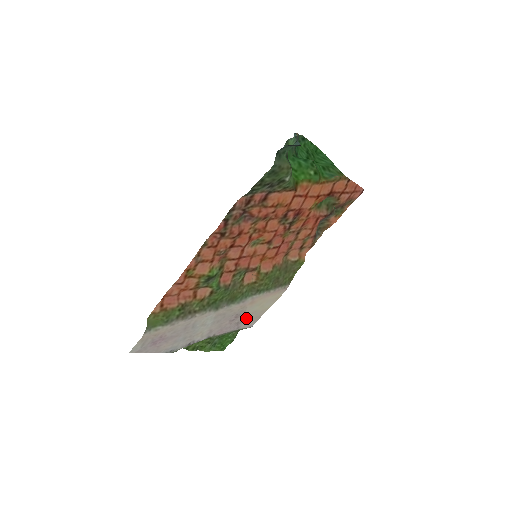
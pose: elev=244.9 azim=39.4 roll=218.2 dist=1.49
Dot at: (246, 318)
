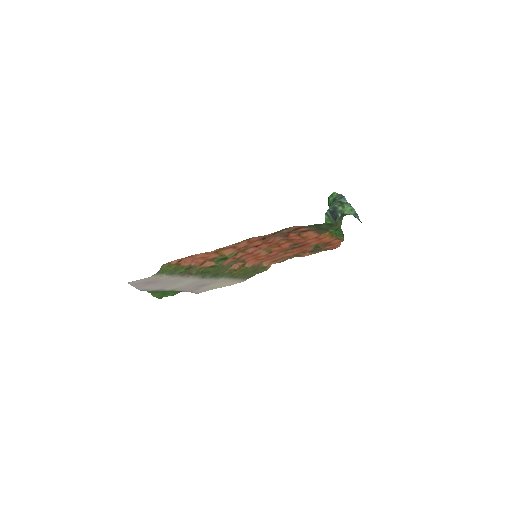
Dot at: (203, 288)
